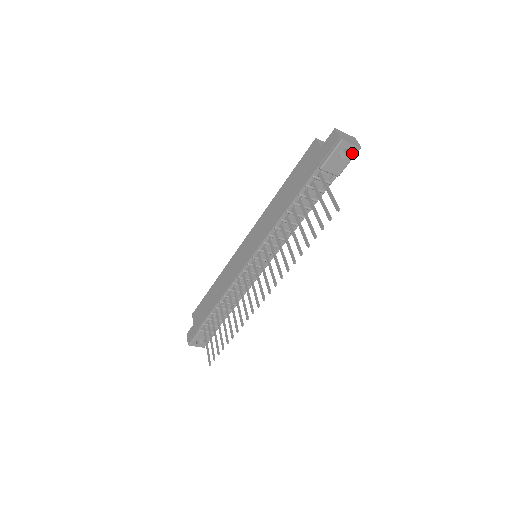
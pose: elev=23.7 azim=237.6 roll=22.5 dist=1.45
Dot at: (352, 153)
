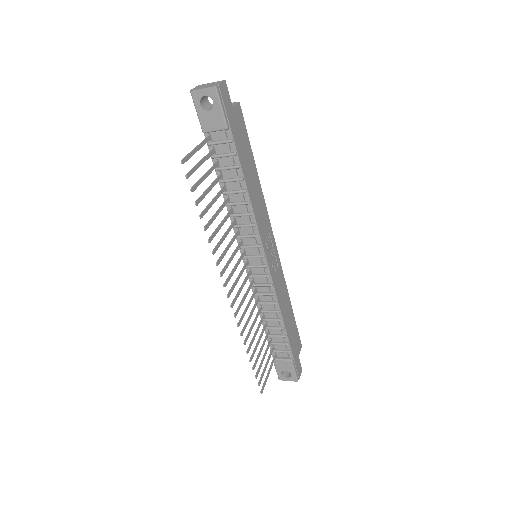
Dot at: (213, 97)
